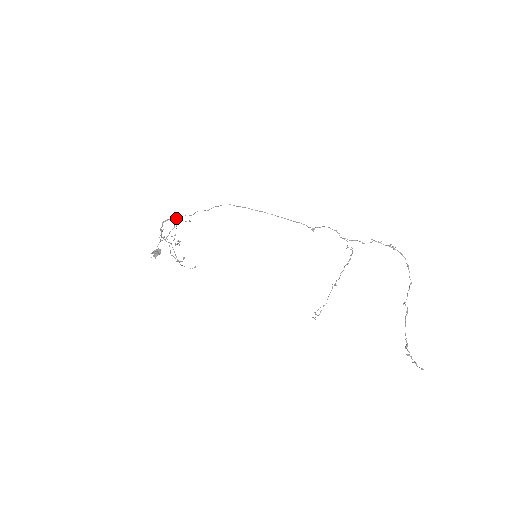
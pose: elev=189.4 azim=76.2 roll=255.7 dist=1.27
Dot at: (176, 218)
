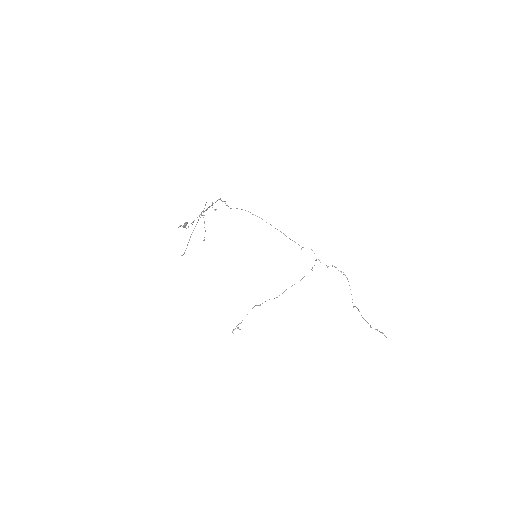
Dot at: (224, 201)
